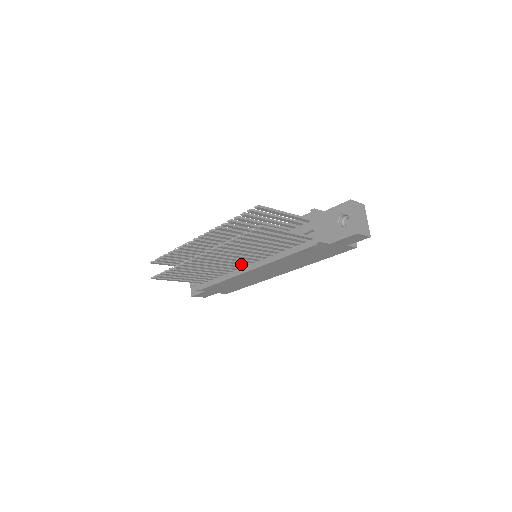
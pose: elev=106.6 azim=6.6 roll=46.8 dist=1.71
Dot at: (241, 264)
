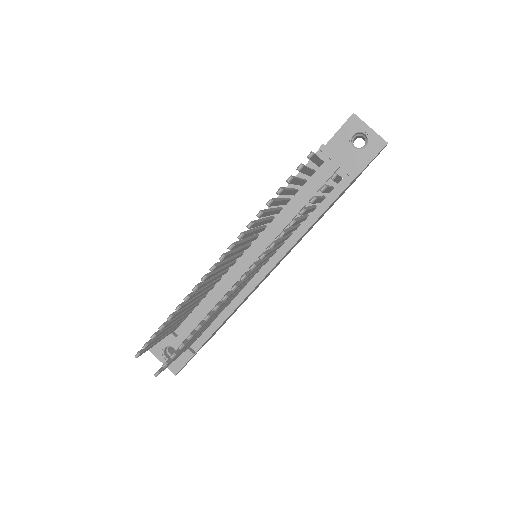
Dot at: (255, 273)
